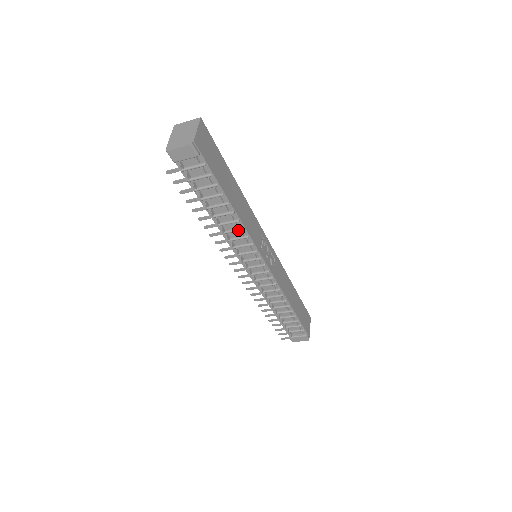
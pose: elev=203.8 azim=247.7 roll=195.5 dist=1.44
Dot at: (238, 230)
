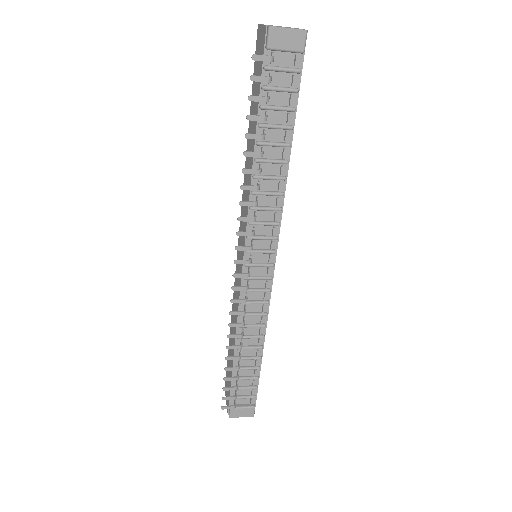
Dot at: (277, 193)
